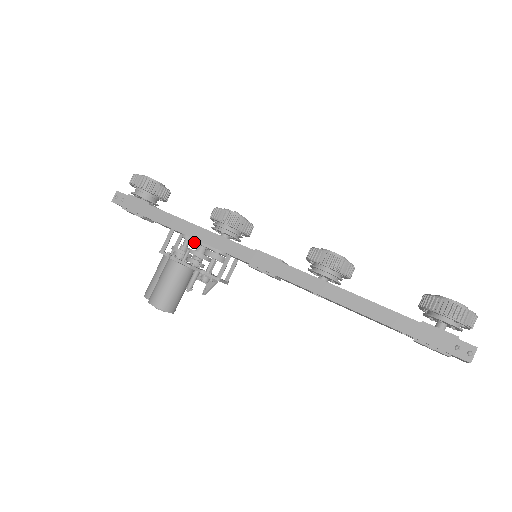
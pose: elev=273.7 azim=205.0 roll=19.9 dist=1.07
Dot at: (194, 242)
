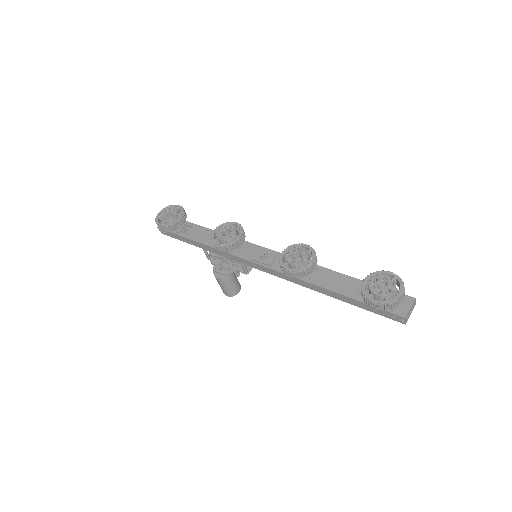
Dot at: occluded
